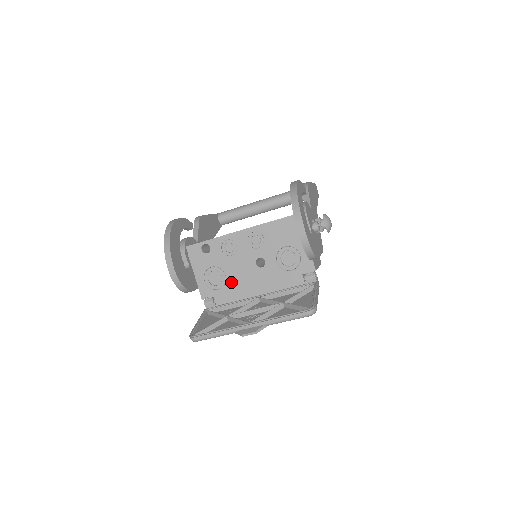
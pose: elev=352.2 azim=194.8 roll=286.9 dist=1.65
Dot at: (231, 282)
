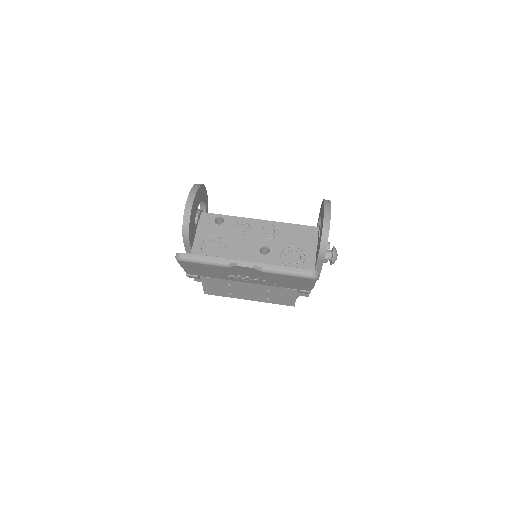
Dot at: (228, 255)
